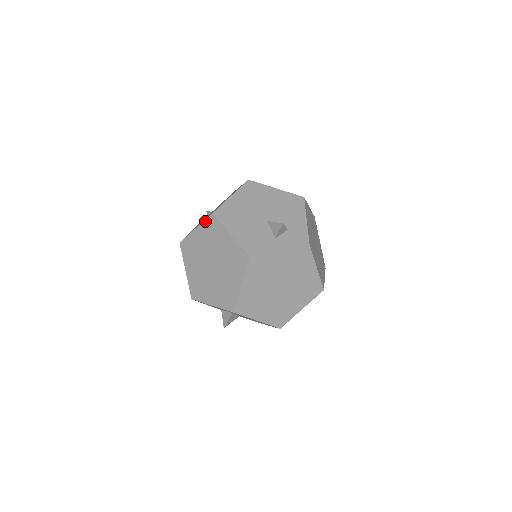
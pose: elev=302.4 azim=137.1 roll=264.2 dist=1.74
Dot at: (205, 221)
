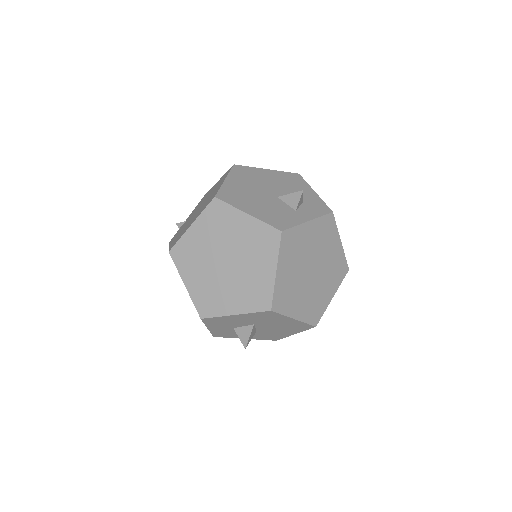
Dot at: (205, 210)
